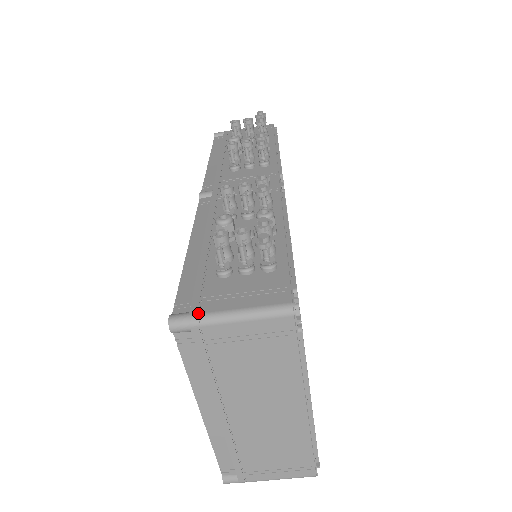
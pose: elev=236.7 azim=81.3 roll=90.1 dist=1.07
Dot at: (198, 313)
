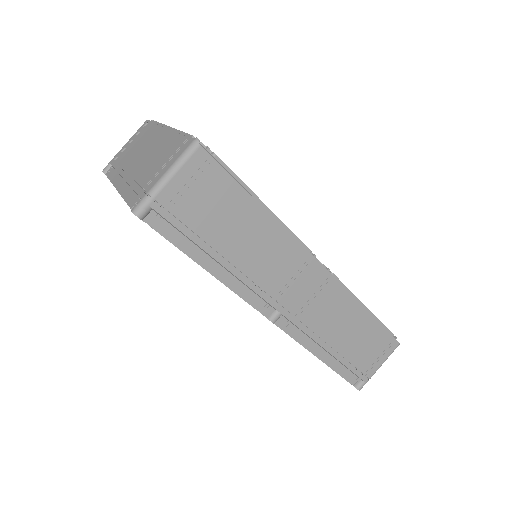
Dot at: occluded
